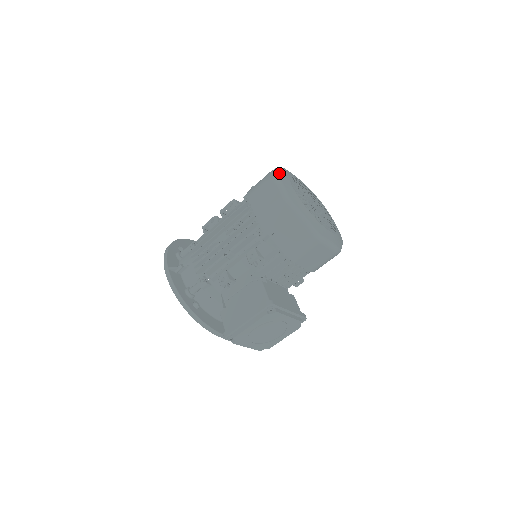
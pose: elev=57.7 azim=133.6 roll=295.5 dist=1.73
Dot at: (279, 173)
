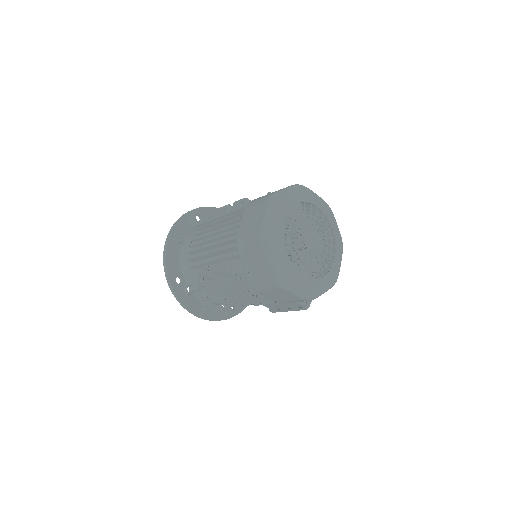
Dot at: (283, 275)
